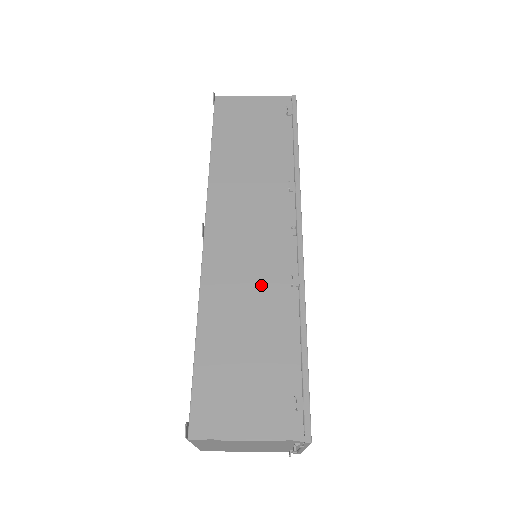
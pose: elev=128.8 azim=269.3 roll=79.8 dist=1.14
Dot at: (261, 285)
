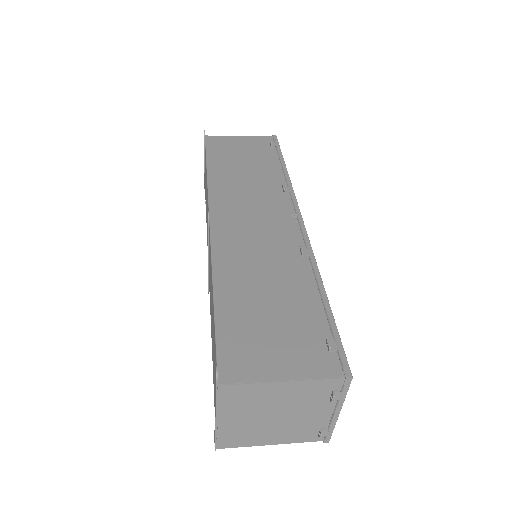
Dot at: (272, 257)
